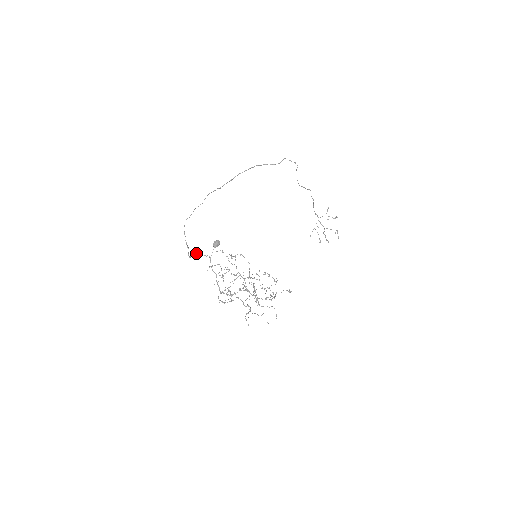
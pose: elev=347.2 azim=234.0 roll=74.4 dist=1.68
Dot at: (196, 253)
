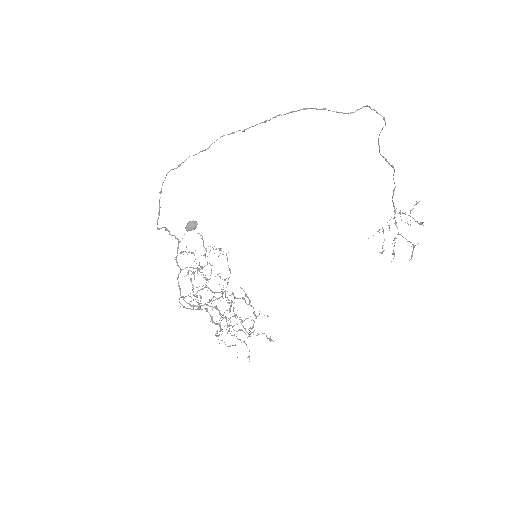
Dot at: (165, 227)
